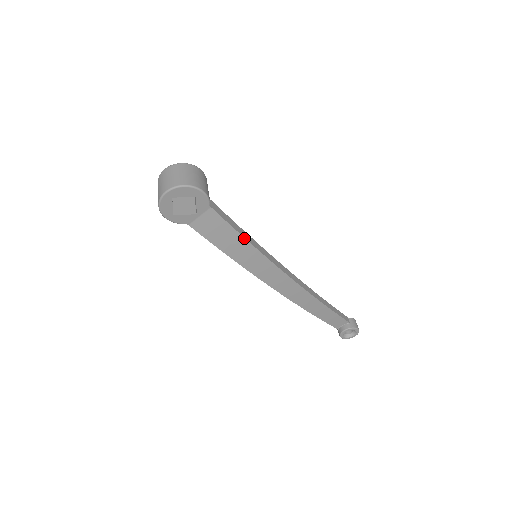
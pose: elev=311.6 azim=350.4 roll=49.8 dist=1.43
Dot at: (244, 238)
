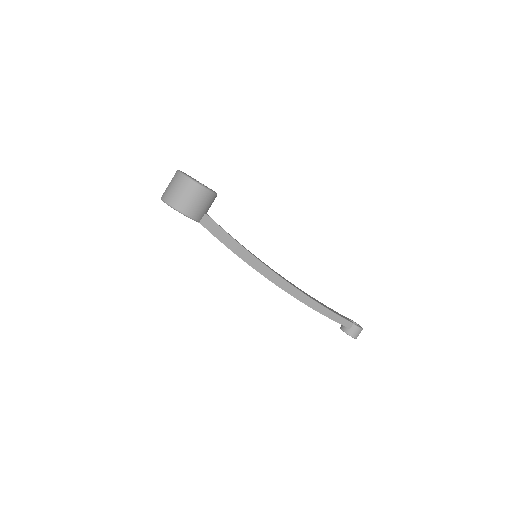
Dot at: (231, 250)
